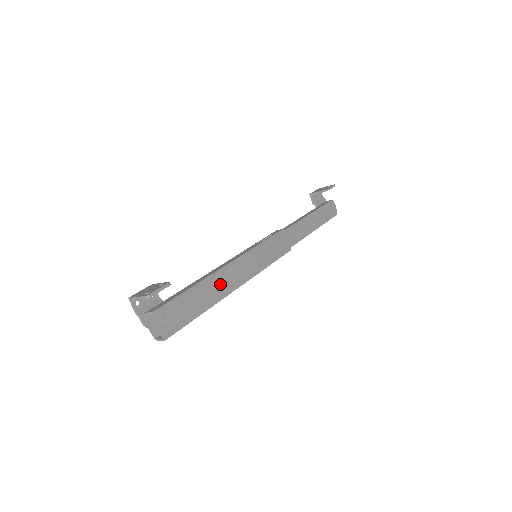
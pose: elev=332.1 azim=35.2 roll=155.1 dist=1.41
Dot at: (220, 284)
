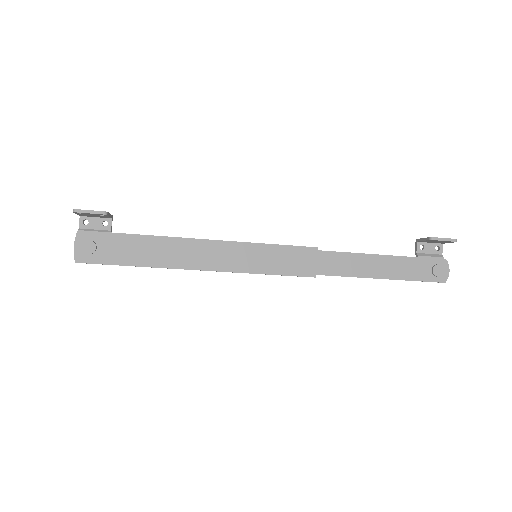
Dot at: (177, 252)
